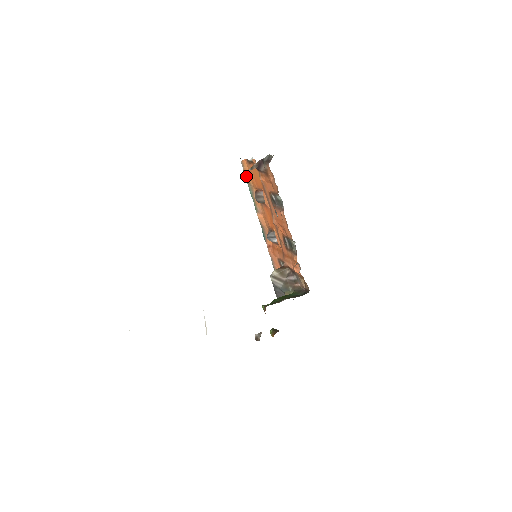
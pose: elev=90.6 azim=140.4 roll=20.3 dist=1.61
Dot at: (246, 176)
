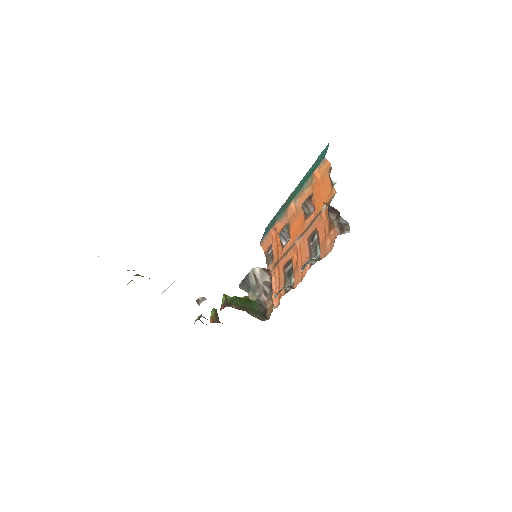
Dot at: (316, 172)
